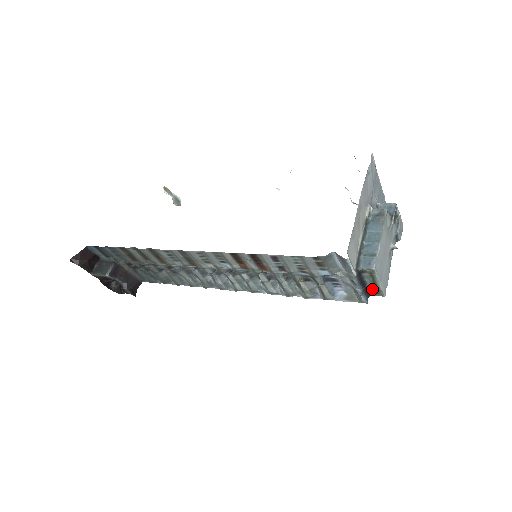
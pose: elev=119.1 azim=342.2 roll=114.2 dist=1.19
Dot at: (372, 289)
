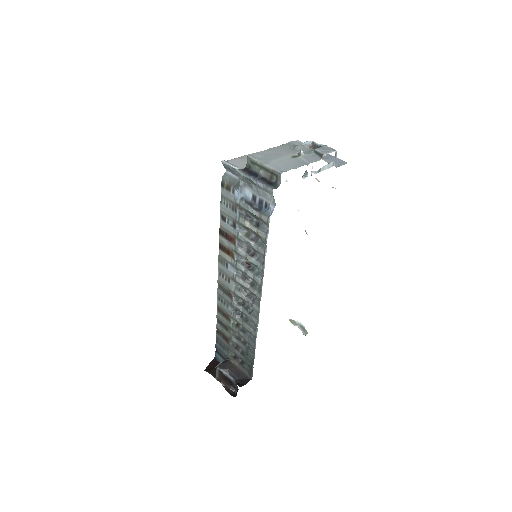
Dot at: (271, 177)
